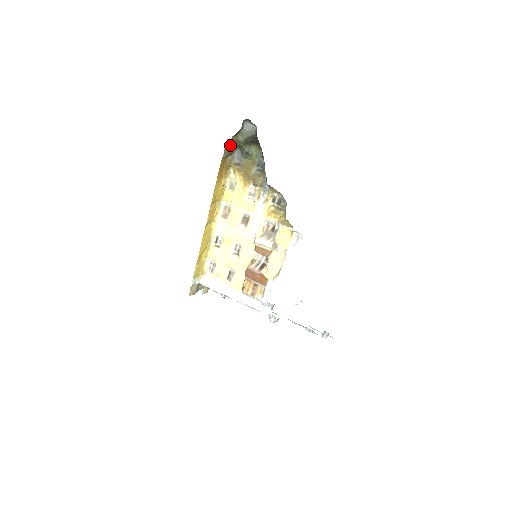
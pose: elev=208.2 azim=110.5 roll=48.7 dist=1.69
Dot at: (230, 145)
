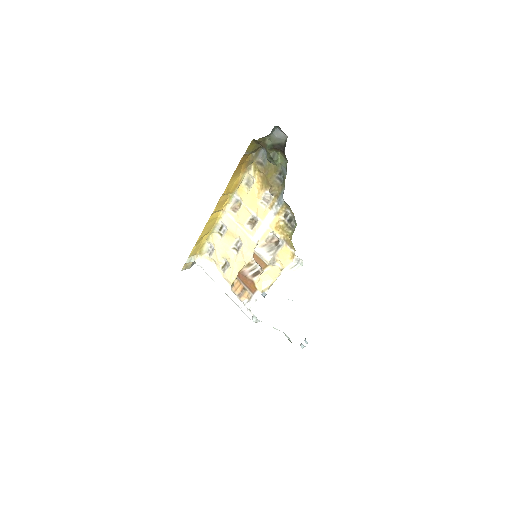
Dot at: (256, 144)
